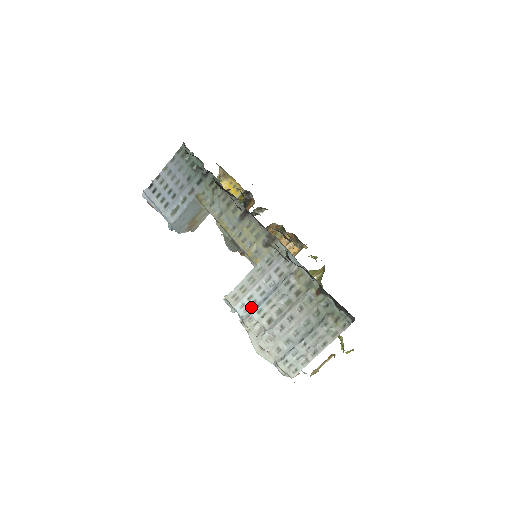
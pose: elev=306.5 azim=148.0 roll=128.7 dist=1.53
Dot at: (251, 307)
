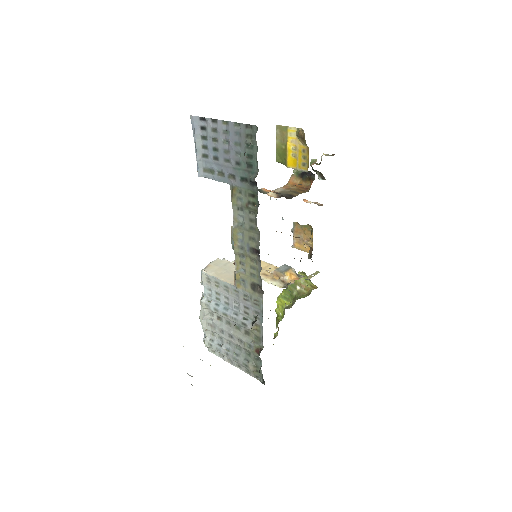
Dot at: (214, 298)
